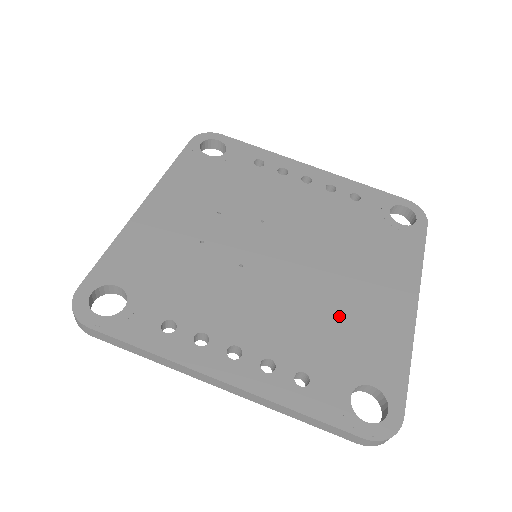
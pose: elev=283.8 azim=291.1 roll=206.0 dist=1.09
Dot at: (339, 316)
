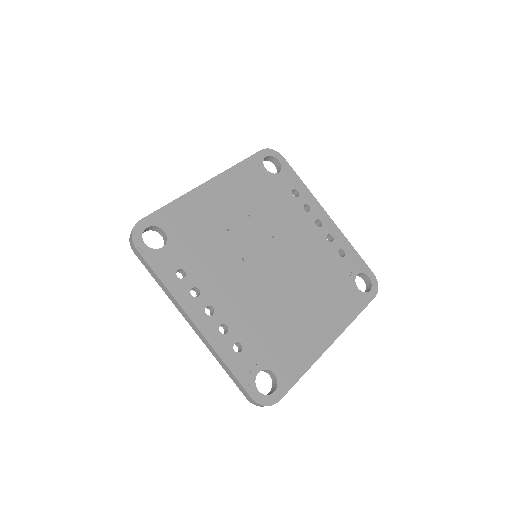
Dot at: (281, 324)
